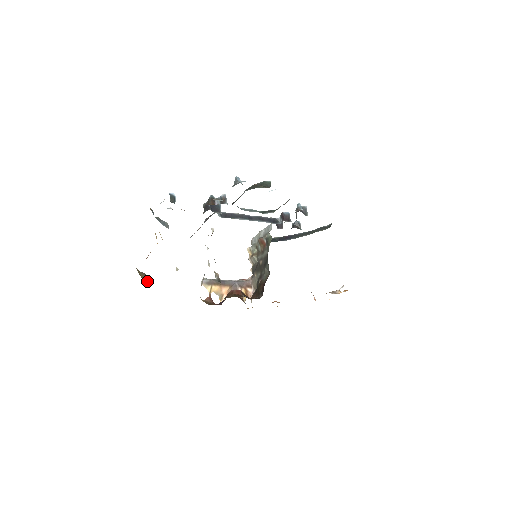
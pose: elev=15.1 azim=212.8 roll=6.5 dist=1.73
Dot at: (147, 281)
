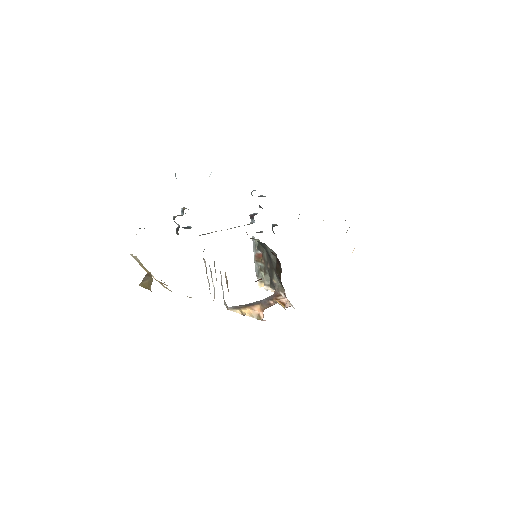
Dot at: (152, 281)
